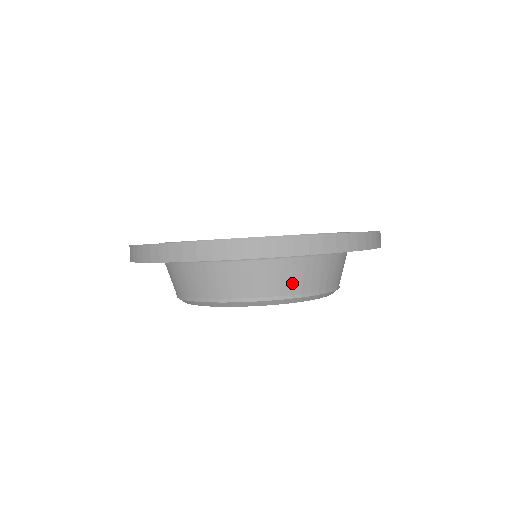
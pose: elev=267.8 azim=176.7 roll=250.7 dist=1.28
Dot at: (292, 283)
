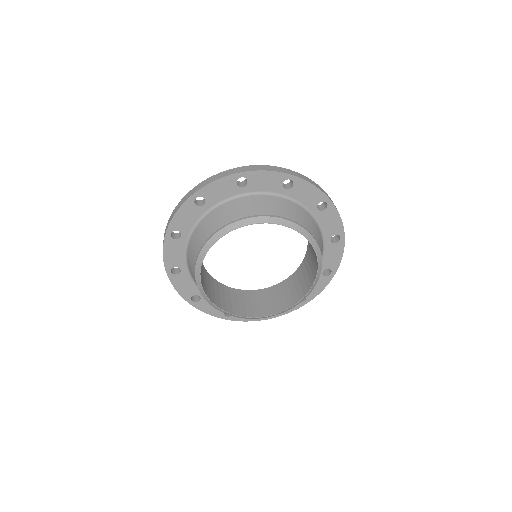
Dot at: (248, 210)
